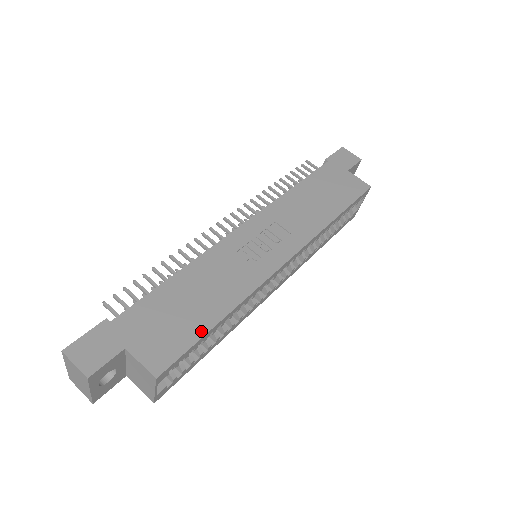
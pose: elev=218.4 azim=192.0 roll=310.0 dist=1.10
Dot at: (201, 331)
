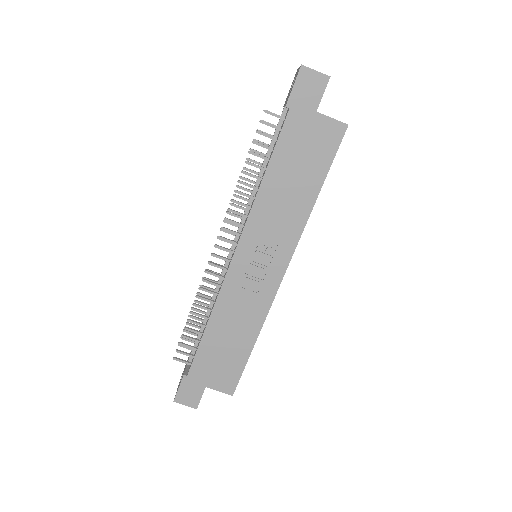
Dot at: (244, 359)
